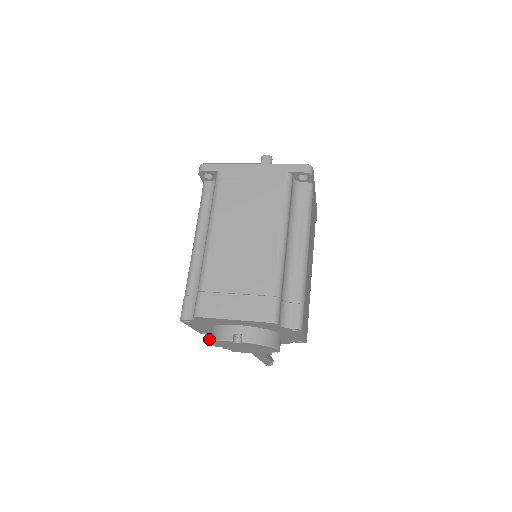
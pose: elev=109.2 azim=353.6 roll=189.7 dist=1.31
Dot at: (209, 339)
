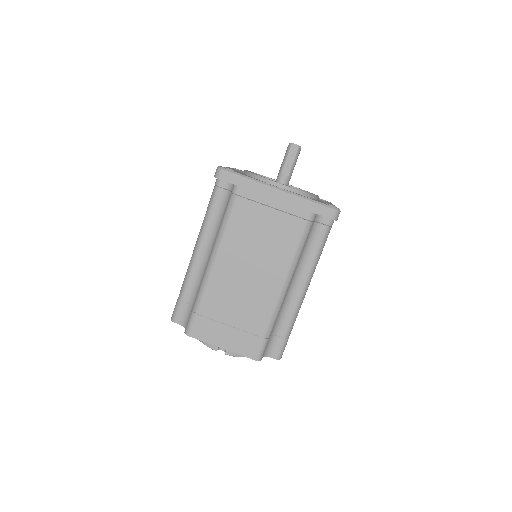
Dot at: occluded
